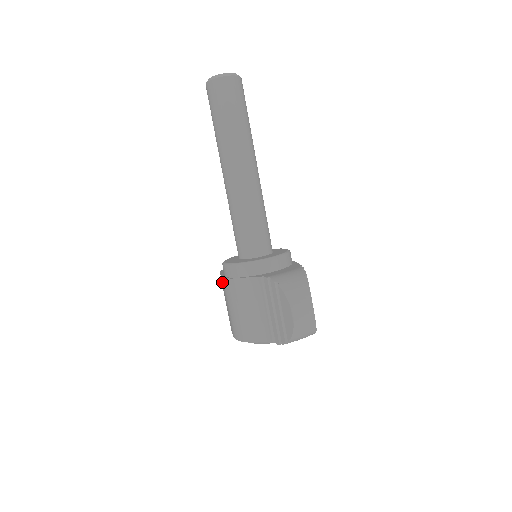
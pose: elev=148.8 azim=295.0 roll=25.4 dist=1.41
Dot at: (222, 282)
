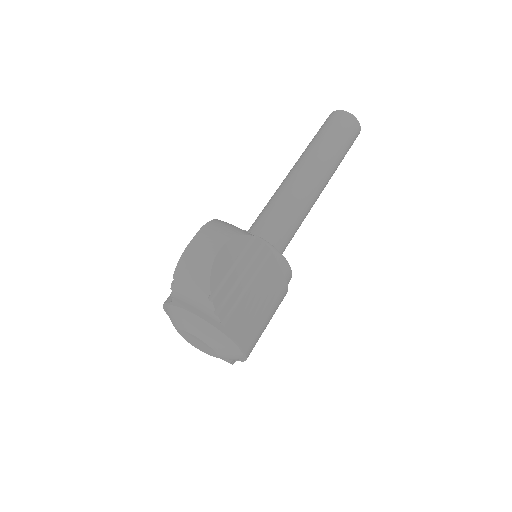
Dot at: occluded
